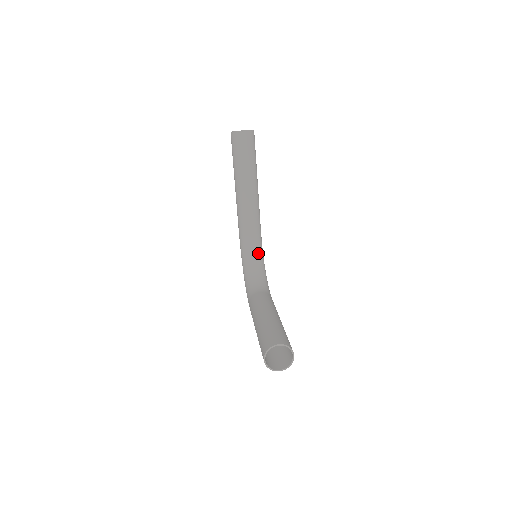
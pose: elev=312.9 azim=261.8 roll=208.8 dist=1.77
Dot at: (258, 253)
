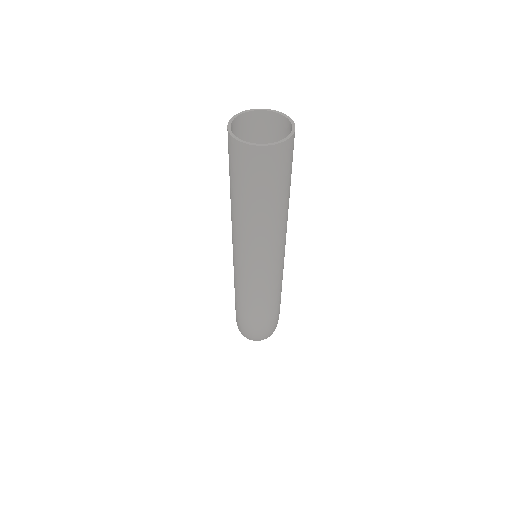
Dot at: occluded
